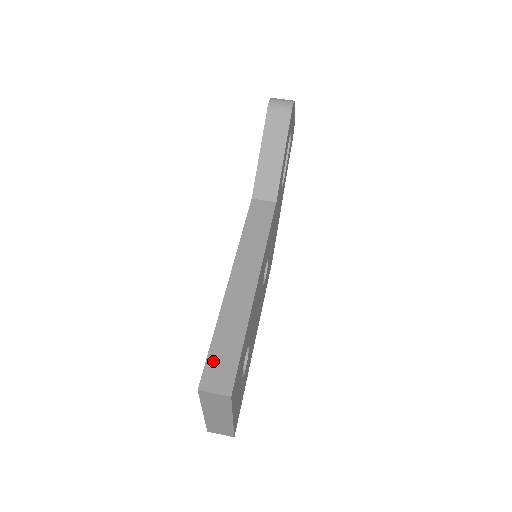
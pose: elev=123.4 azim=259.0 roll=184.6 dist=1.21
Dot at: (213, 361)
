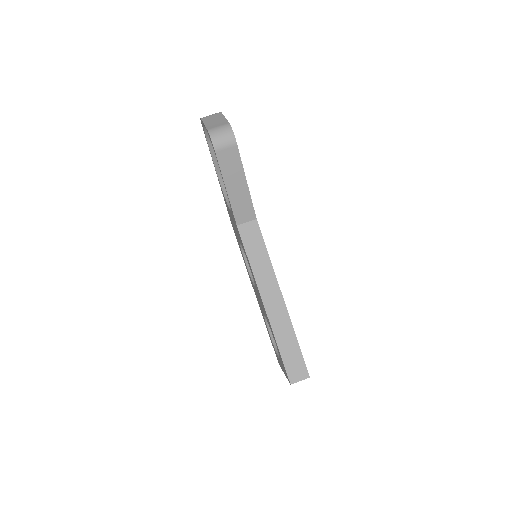
Dot at: (288, 364)
